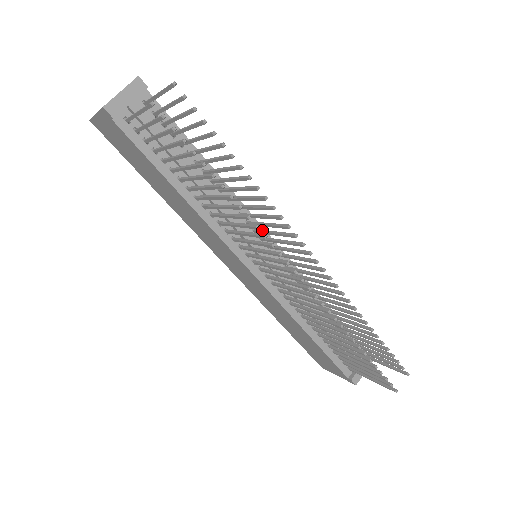
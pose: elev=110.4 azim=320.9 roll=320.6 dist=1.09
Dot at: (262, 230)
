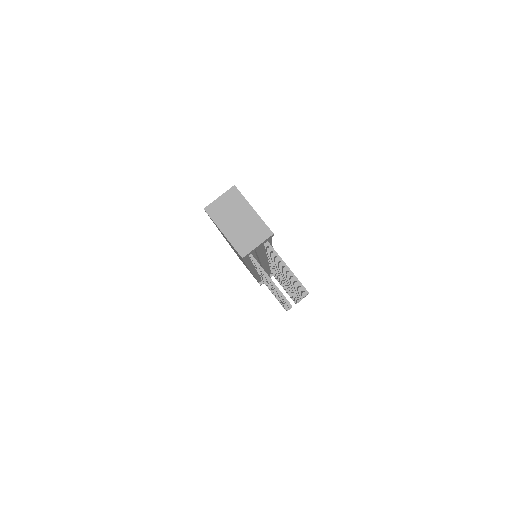
Dot at: occluded
